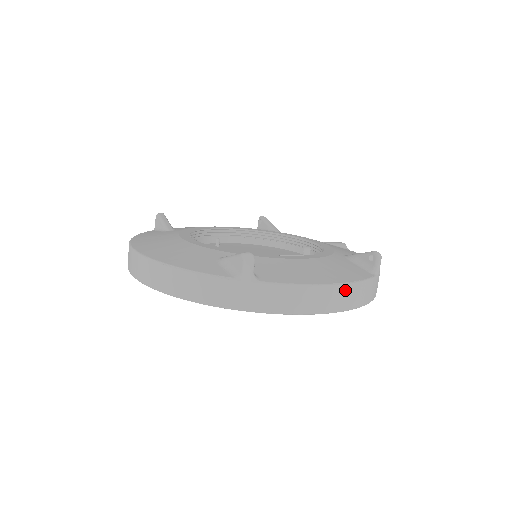
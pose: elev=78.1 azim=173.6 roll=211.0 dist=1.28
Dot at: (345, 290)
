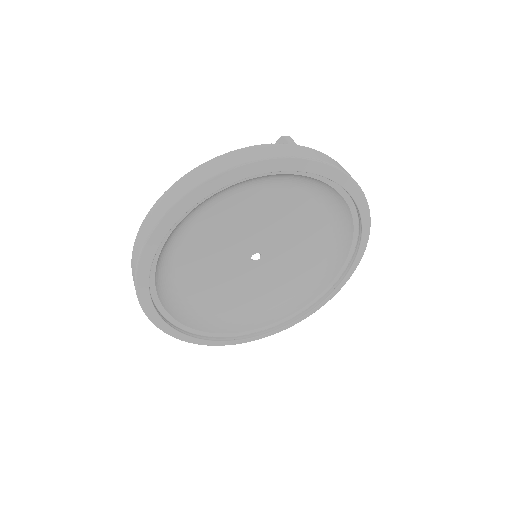
Dot at: occluded
